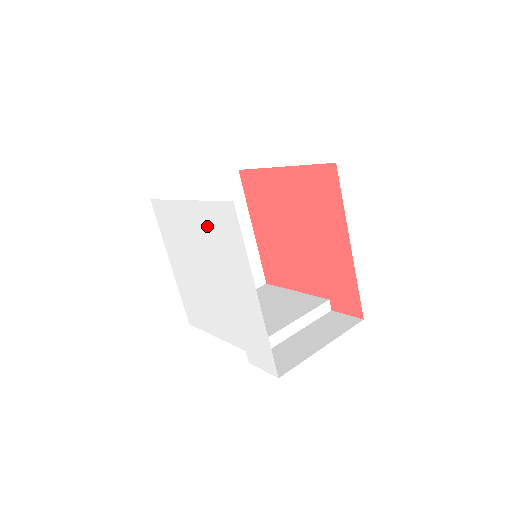
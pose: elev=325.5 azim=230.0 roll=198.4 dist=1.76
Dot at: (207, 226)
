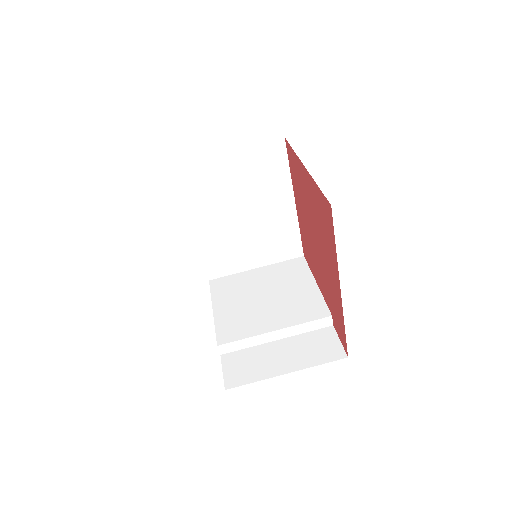
Dot at: occluded
